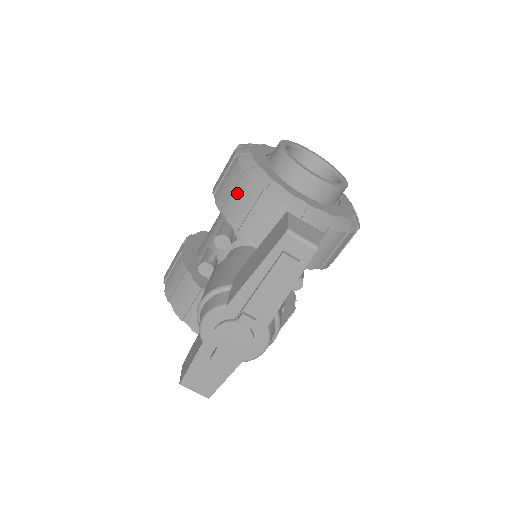
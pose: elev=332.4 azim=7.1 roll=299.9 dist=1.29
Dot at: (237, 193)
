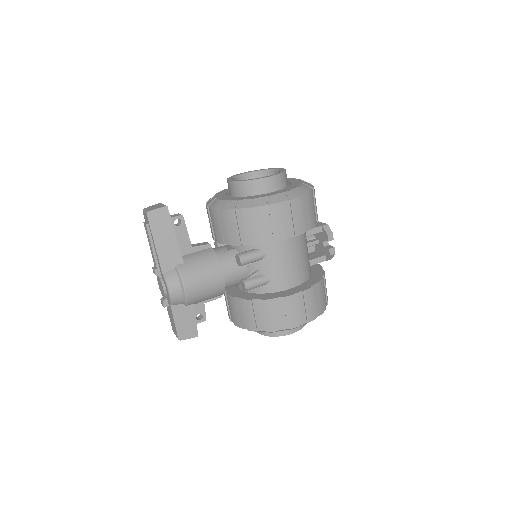
Dot at: occluded
